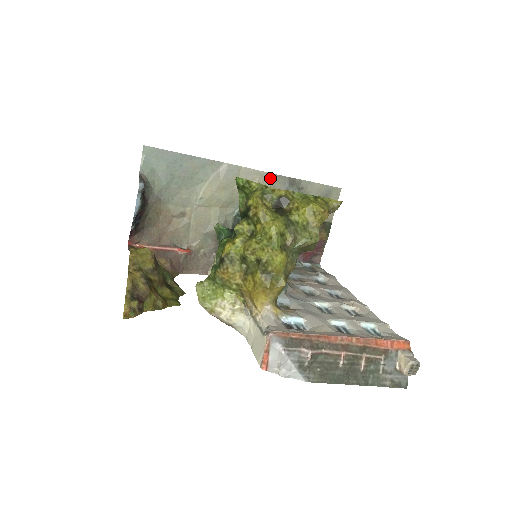
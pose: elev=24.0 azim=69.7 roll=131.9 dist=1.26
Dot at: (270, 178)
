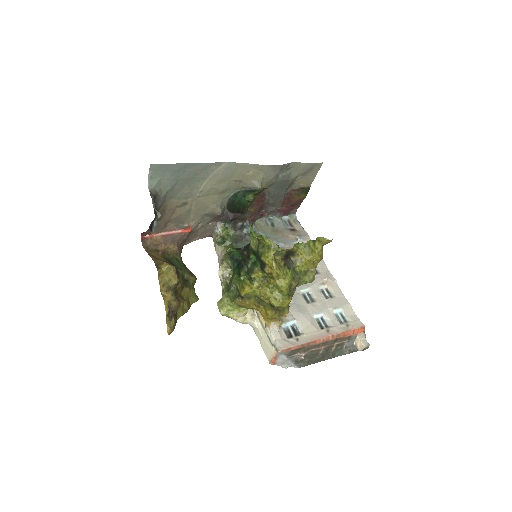
Dot at: (264, 168)
